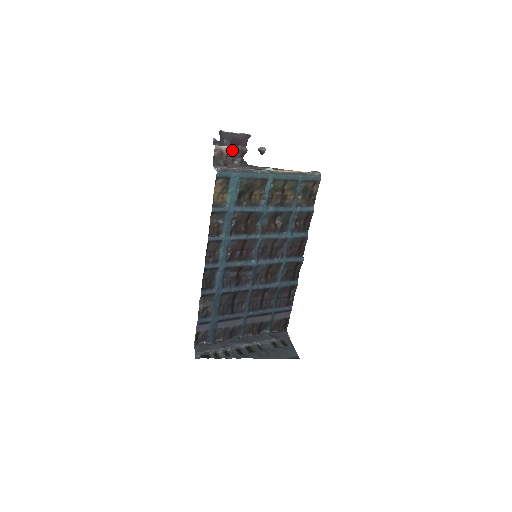
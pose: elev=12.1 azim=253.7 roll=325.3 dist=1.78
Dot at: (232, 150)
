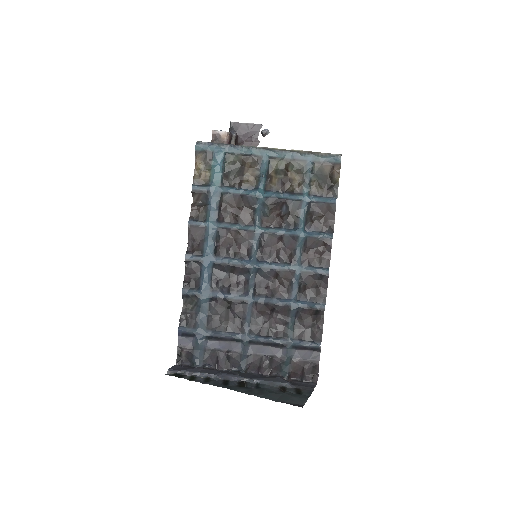
Dot at: (241, 142)
